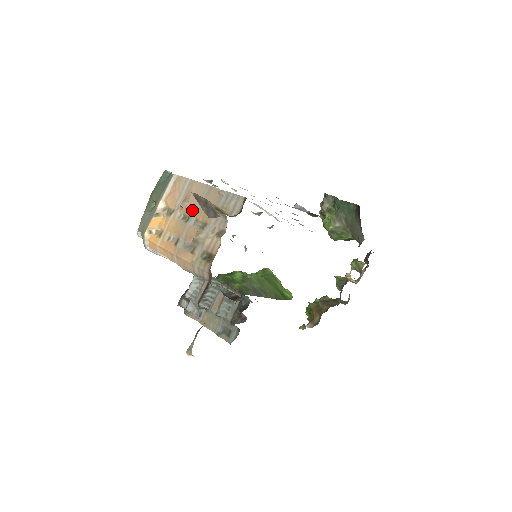
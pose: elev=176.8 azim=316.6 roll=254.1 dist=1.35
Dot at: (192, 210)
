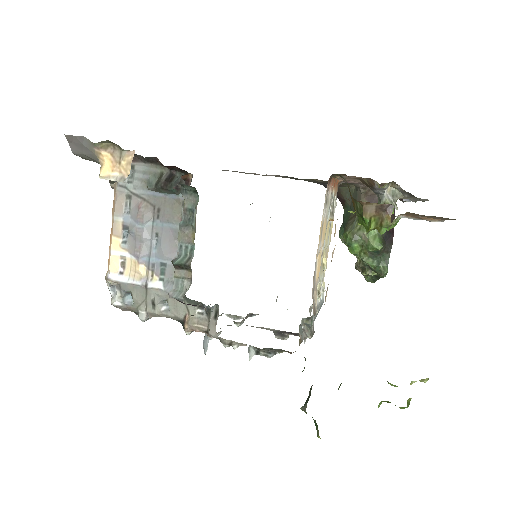
Dot at: occluded
